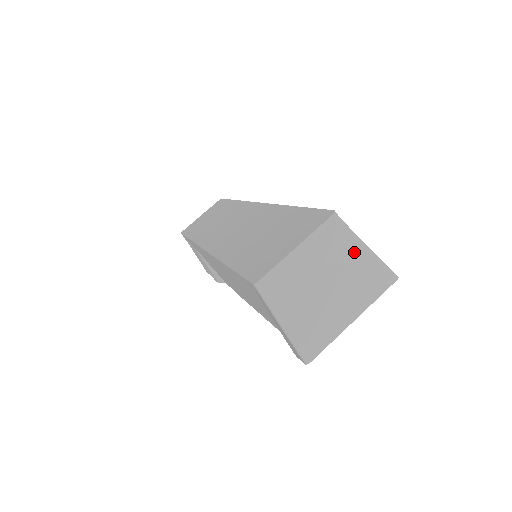
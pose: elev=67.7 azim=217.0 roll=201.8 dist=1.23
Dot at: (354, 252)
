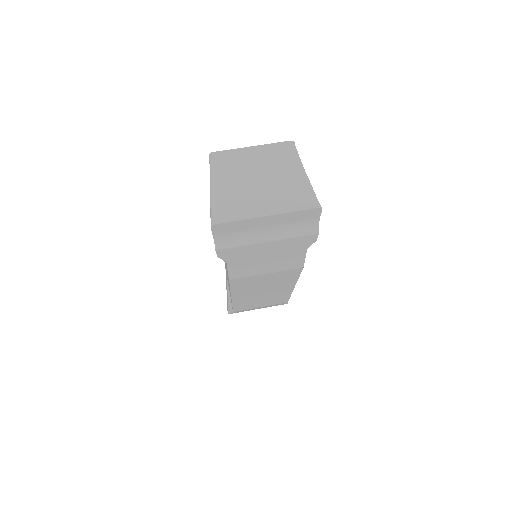
Dot at: (294, 173)
